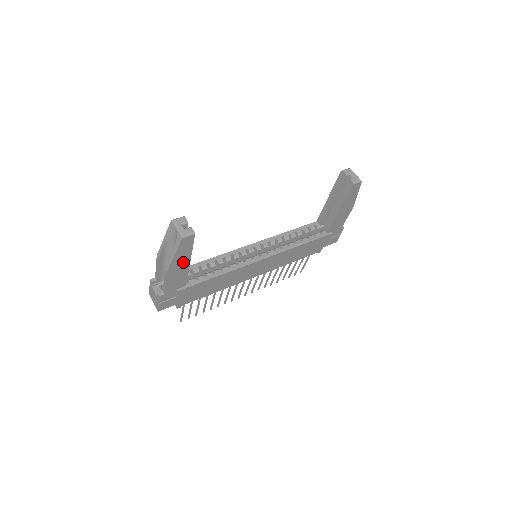
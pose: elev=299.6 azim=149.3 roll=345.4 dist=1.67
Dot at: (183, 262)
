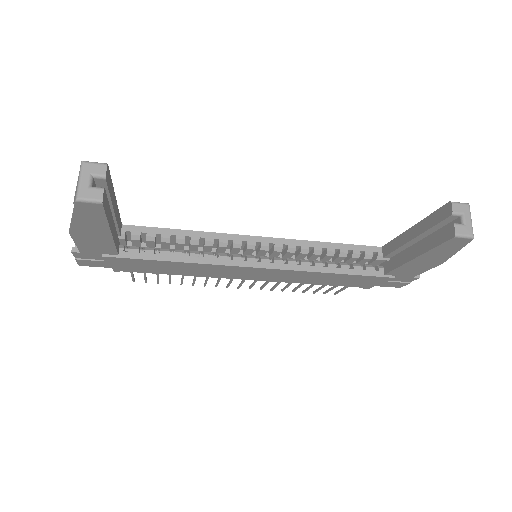
Dot at: (97, 229)
